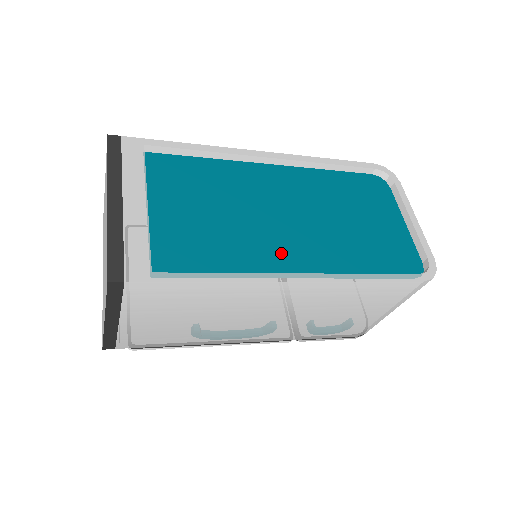
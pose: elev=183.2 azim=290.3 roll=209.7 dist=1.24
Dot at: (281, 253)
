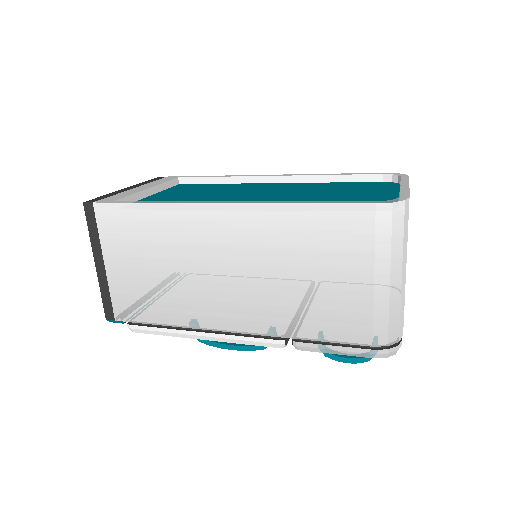
Dot at: occluded
